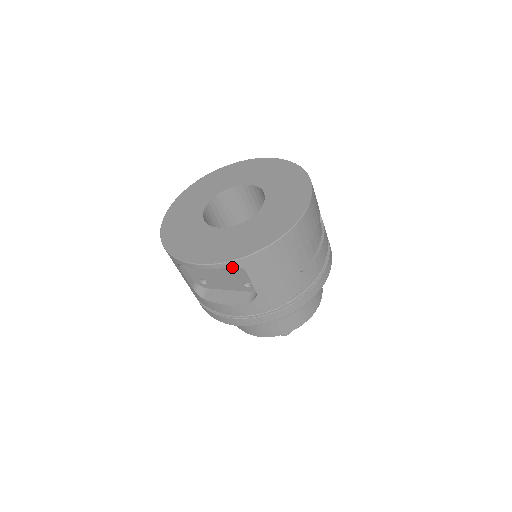
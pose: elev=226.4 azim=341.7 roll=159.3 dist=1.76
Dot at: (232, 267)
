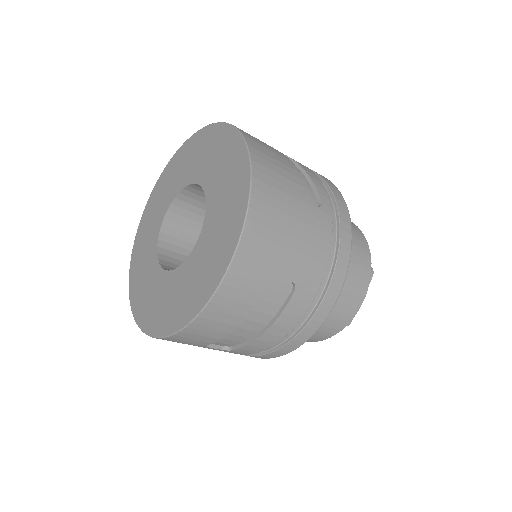
Dot at: occluded
